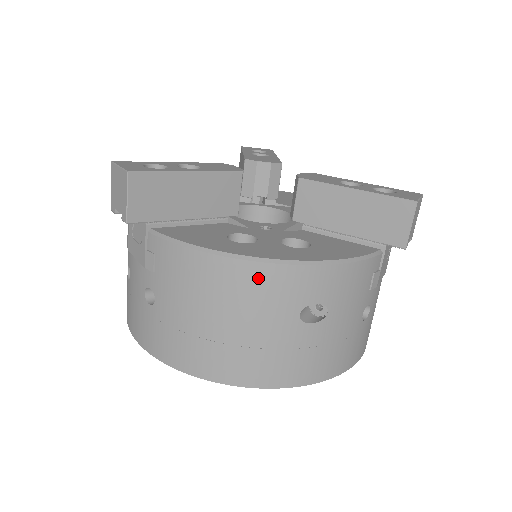
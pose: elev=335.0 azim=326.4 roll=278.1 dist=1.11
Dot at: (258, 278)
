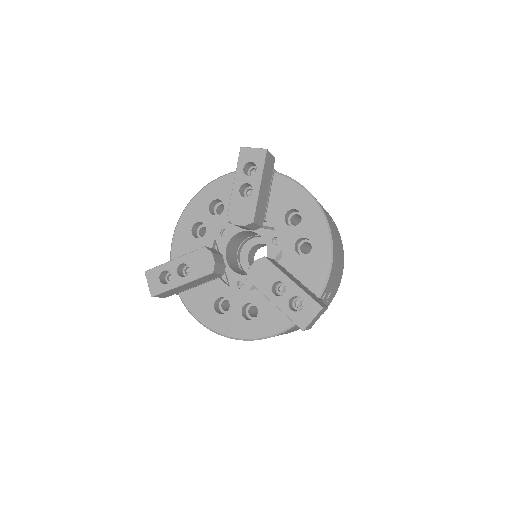
Dot at: occluded
